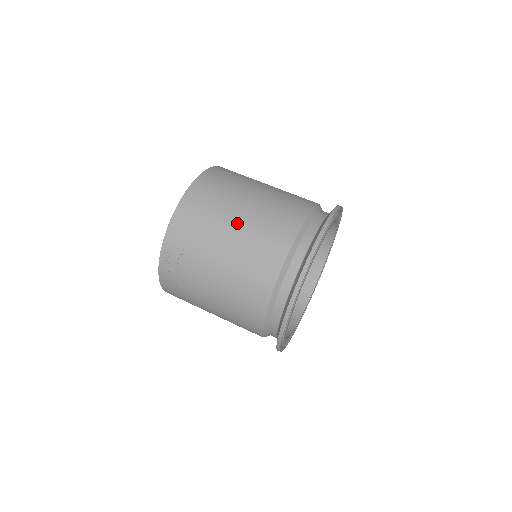
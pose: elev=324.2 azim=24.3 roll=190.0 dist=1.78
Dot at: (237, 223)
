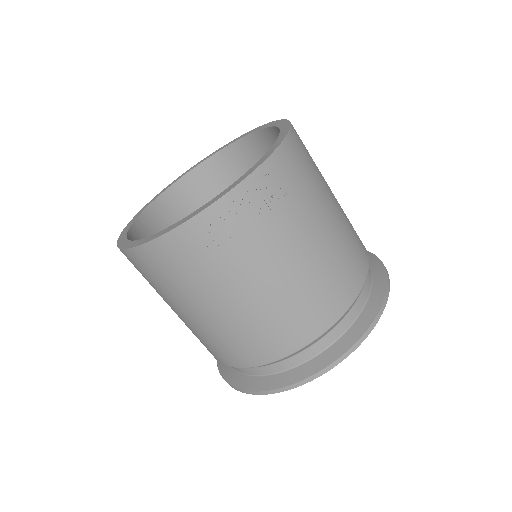
Dot at: (335, 200)
